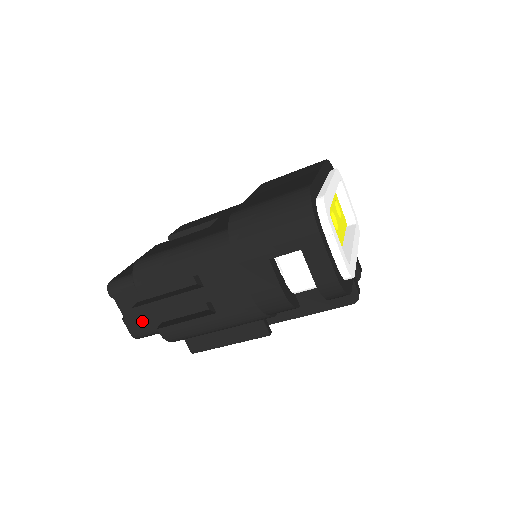
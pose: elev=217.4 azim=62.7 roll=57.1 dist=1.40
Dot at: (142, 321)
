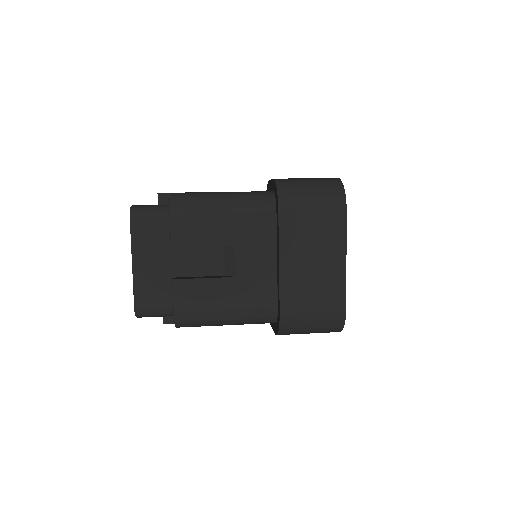
Dot at: occluded
